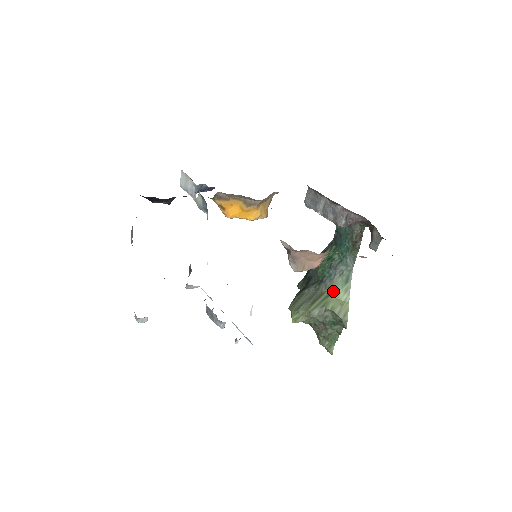
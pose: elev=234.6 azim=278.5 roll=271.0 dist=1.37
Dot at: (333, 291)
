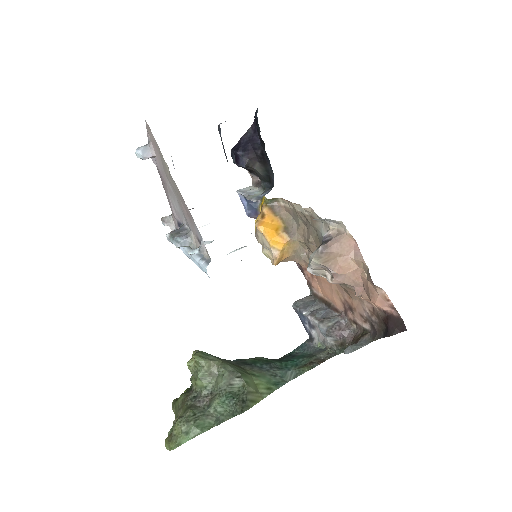
Dot at: (257, 376)
